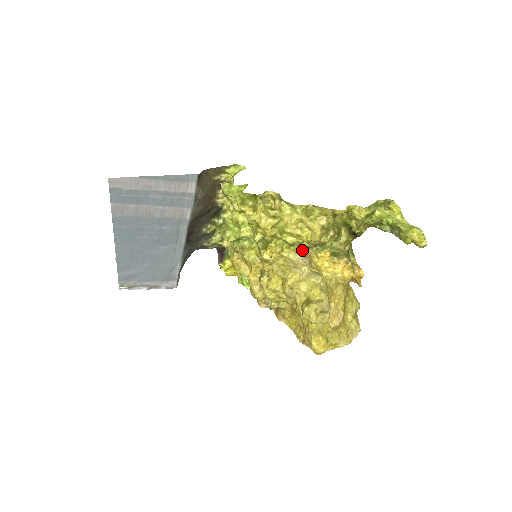
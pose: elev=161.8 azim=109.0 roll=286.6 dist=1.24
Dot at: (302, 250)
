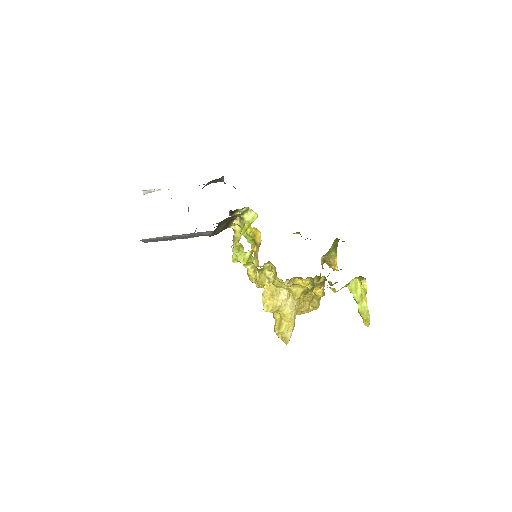
Dot at: (288, 280)
